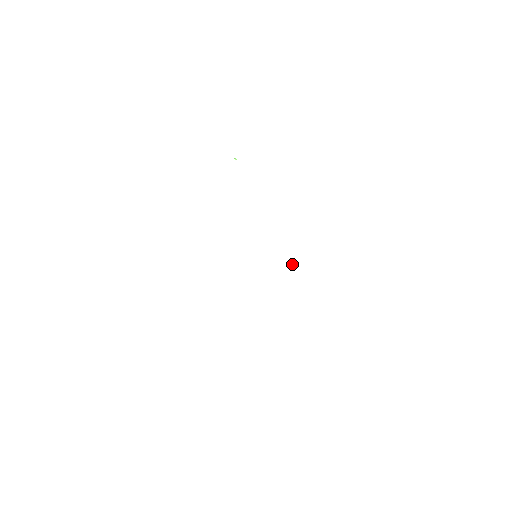
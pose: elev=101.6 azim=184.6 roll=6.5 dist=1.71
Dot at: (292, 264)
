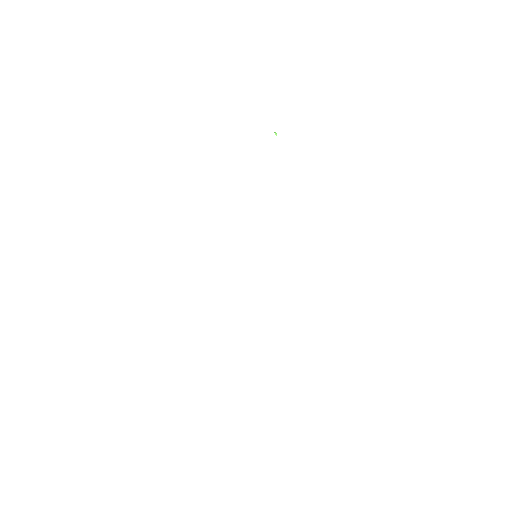
Dot at: occluded
